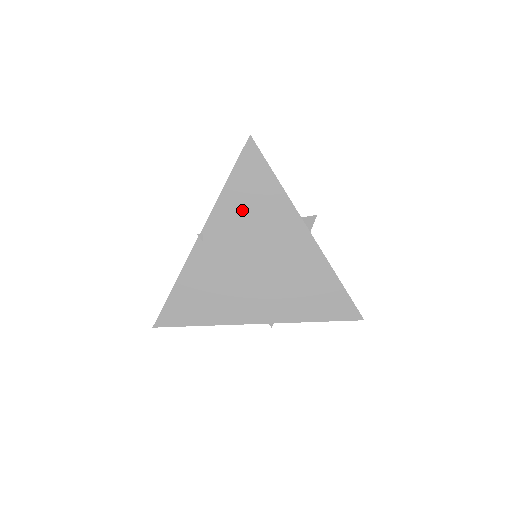
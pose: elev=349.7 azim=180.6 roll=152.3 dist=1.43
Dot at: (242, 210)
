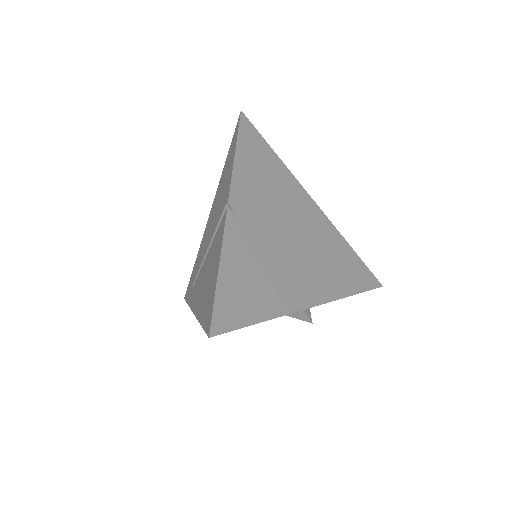
Dot at: (258, 180)
